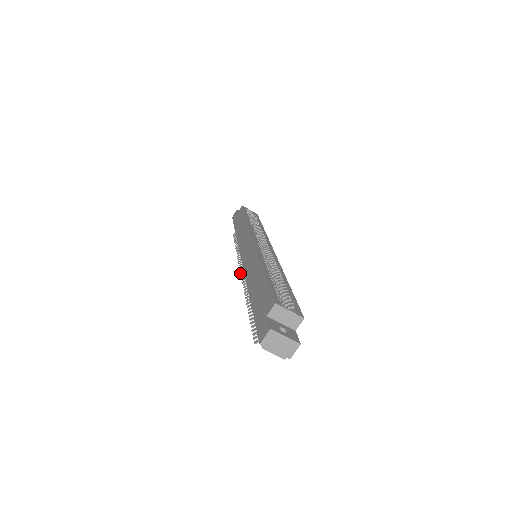
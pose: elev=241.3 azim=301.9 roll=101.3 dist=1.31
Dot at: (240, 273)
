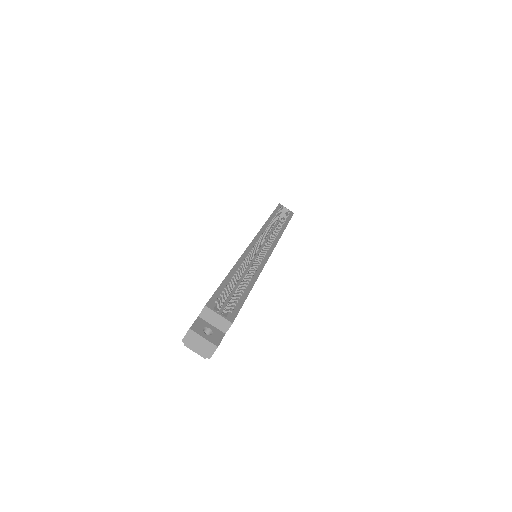
Dot at: occluded
